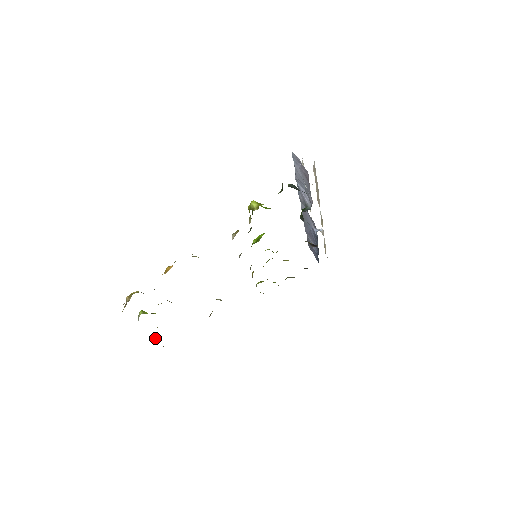
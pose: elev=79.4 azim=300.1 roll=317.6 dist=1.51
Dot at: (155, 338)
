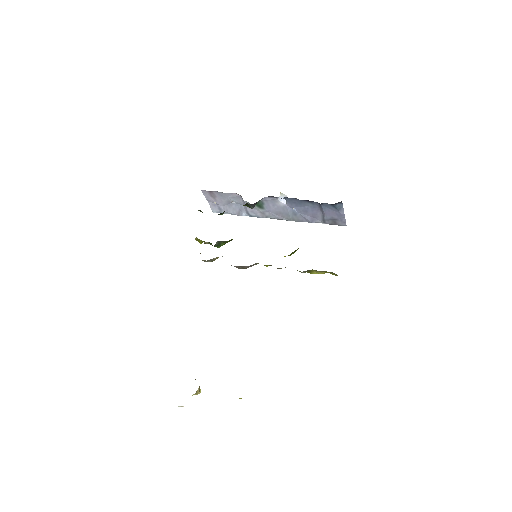
Dot at: occluded
